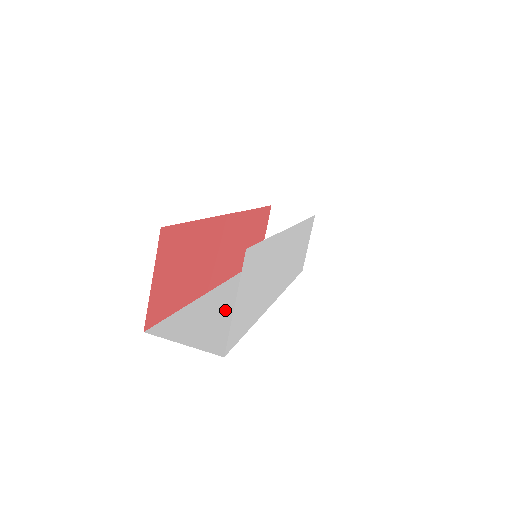
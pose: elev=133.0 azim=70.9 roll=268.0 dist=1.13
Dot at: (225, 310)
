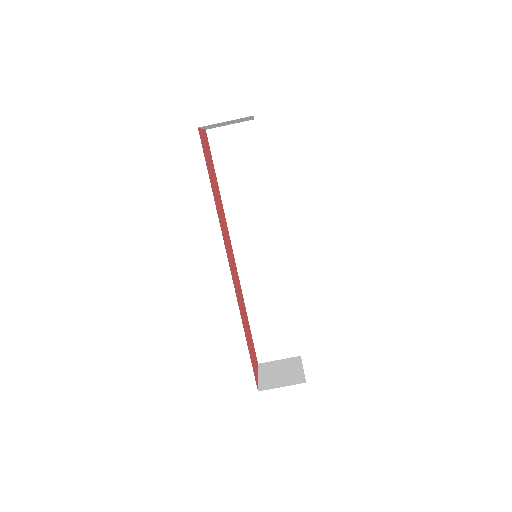
Dot at: (267, 302)
